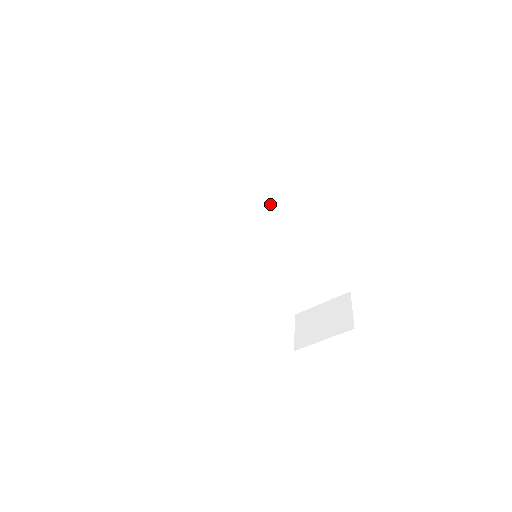
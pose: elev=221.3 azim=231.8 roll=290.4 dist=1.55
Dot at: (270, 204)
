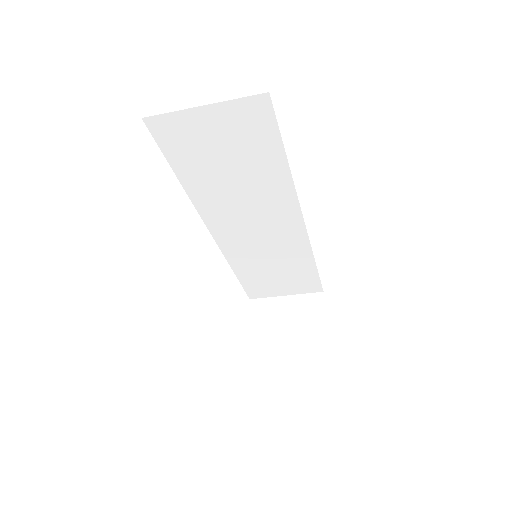
Dot at: (296, 199)
